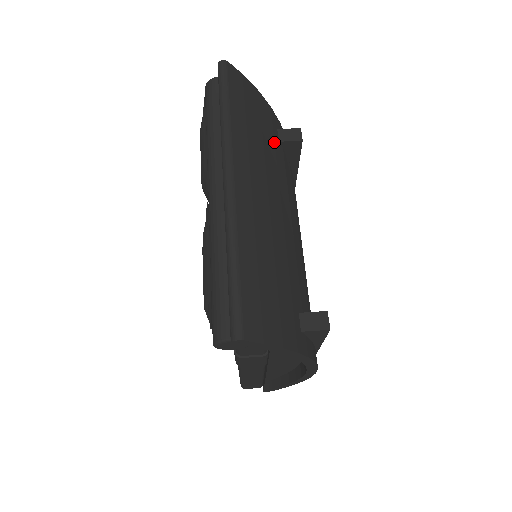
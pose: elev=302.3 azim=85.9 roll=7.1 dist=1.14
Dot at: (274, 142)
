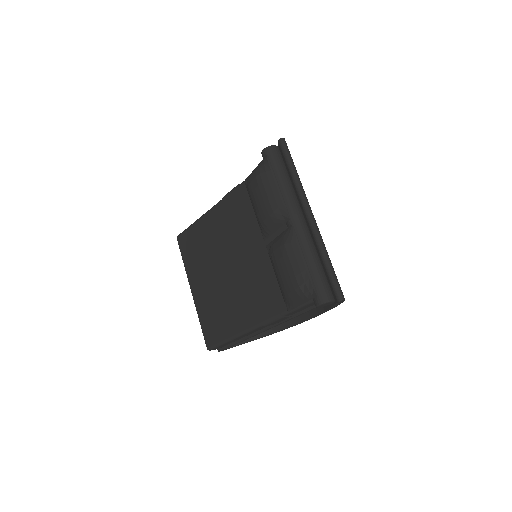
Dot at: occluded
